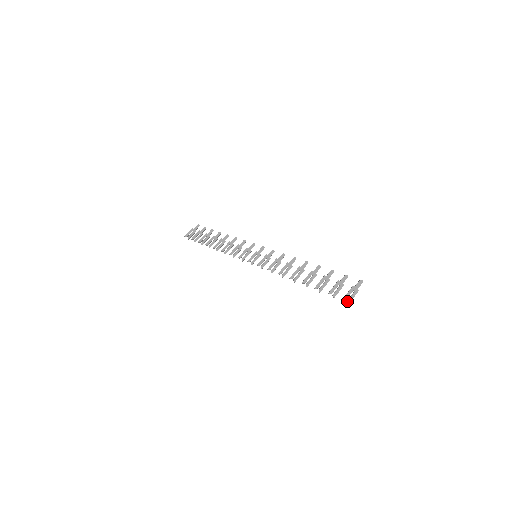
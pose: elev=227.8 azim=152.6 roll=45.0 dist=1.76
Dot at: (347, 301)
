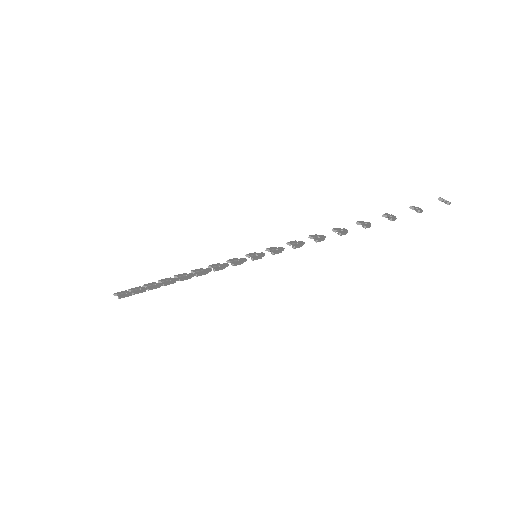
Dot at: (445, 201)
